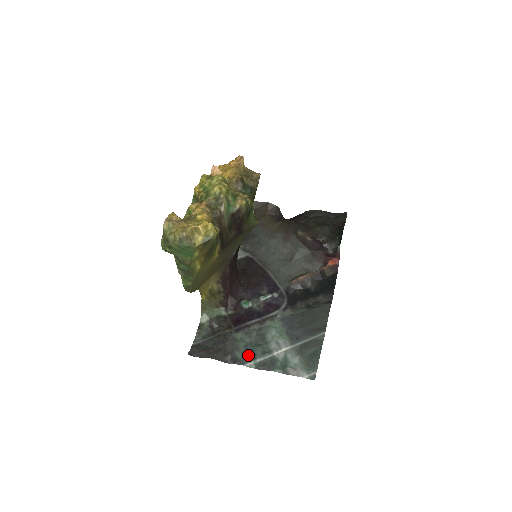
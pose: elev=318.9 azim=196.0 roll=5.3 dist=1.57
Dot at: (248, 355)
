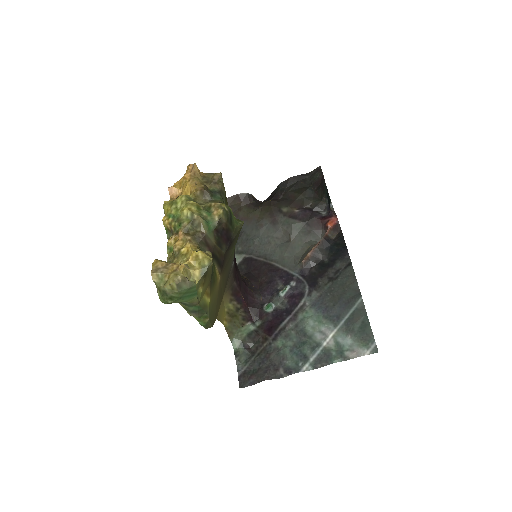
Dot at: (299, 359)
